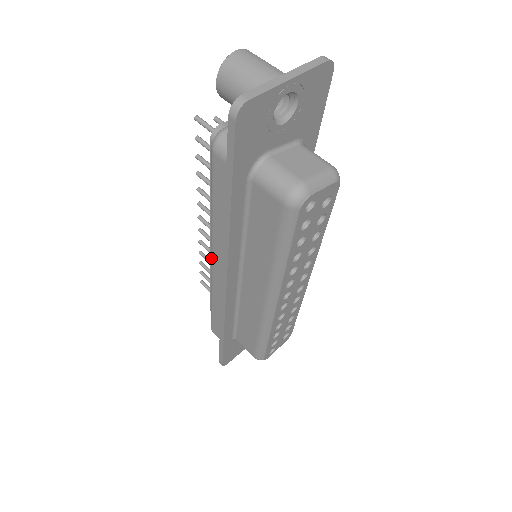
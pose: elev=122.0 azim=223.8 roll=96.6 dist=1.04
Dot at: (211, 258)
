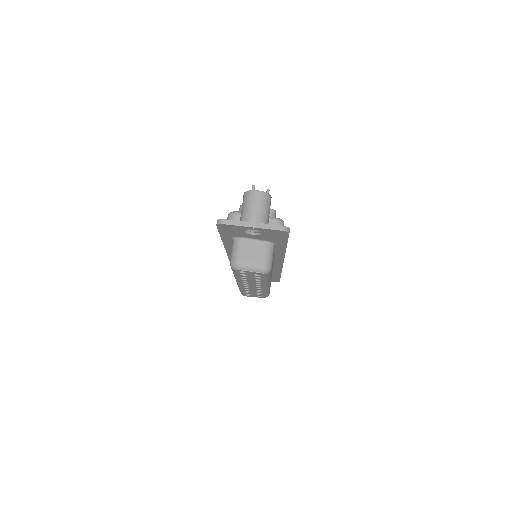
Dot at: occluded
